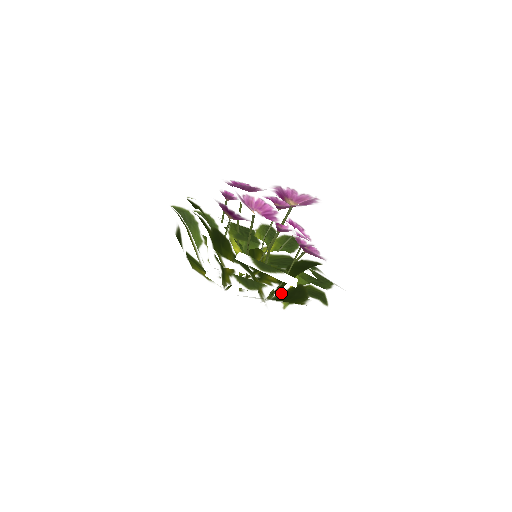
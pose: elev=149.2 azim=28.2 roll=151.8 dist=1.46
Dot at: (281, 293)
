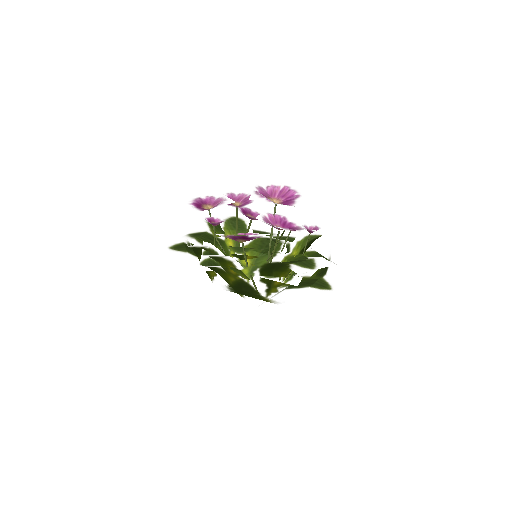
Dot at: (331, 275)
